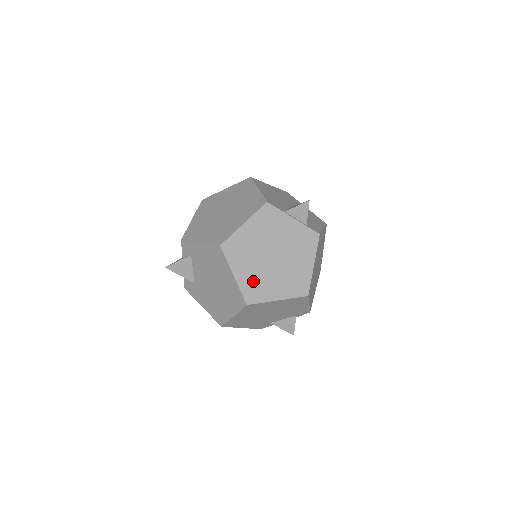
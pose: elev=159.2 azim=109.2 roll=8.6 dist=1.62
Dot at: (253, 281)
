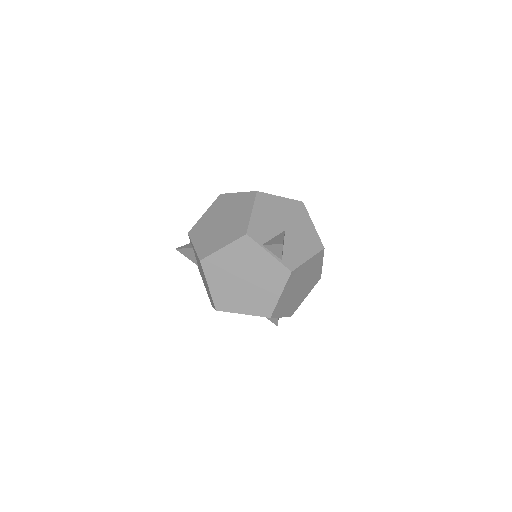
Dot at: (224, 294)
